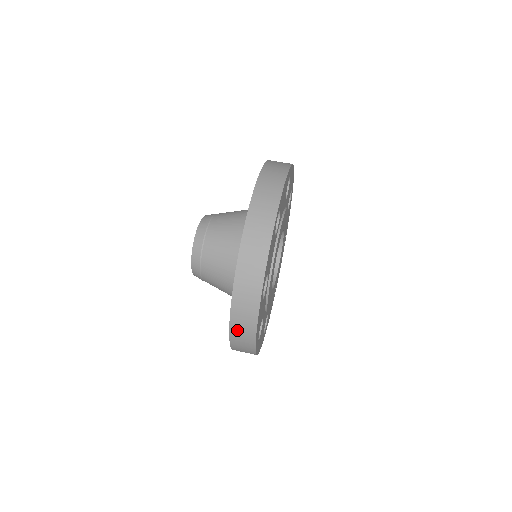
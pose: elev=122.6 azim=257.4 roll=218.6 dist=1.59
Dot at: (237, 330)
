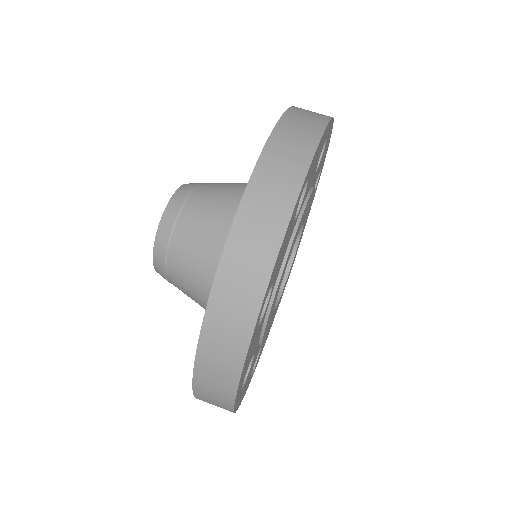
Dot at: (244, 235)
